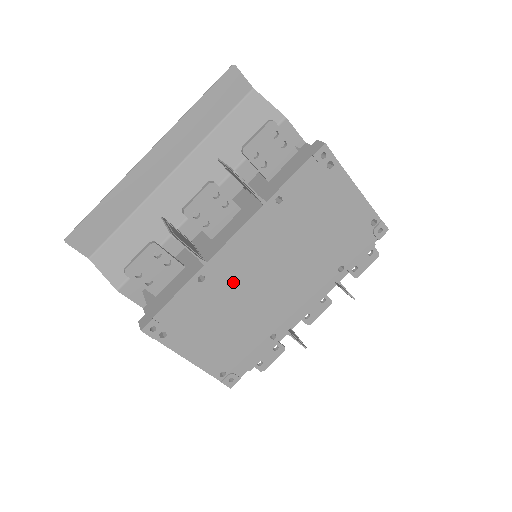
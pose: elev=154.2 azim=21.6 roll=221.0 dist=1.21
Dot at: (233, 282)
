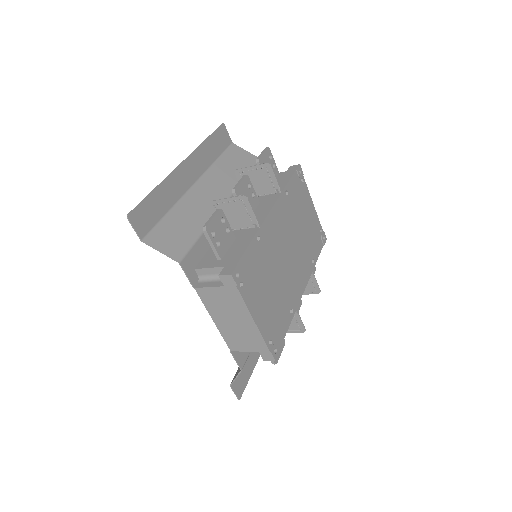
Dot at: (272, 250)
